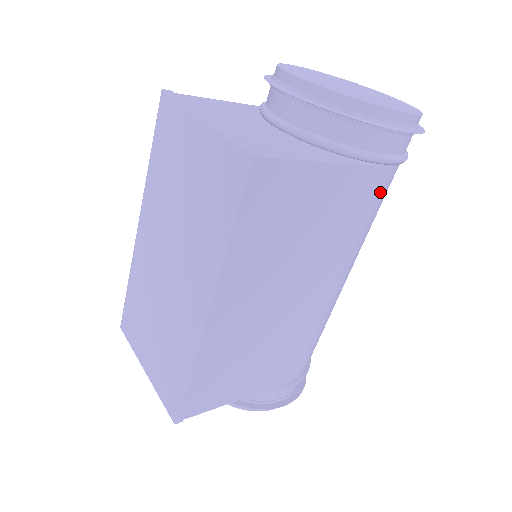
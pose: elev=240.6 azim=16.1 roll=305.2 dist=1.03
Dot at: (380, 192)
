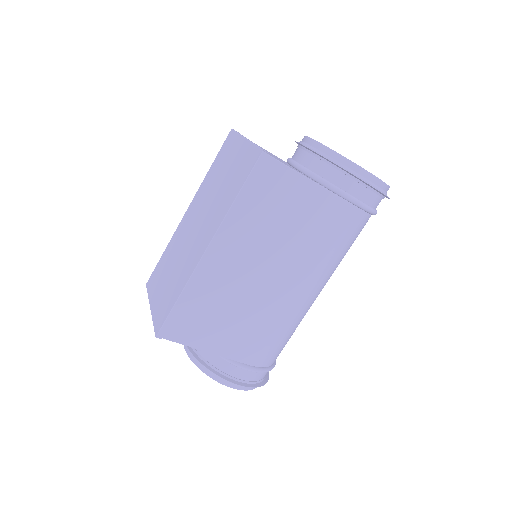
Dot at: (348, 226)
